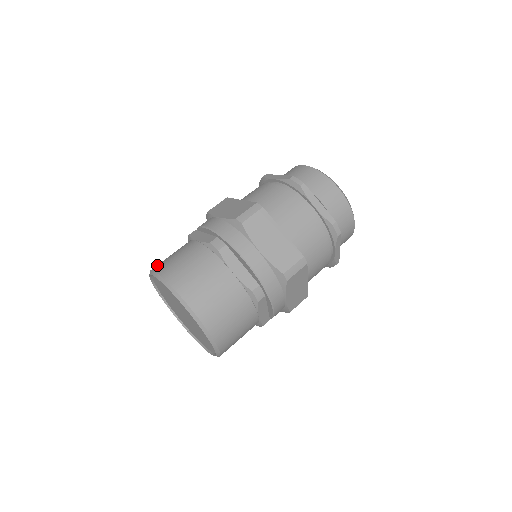
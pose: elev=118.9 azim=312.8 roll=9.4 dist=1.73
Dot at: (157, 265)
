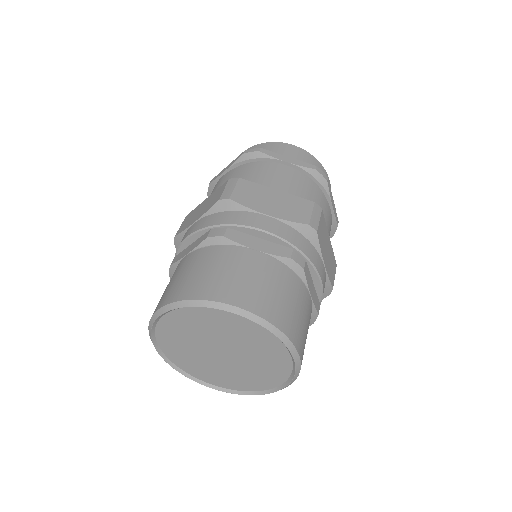
Dot at: occluded
